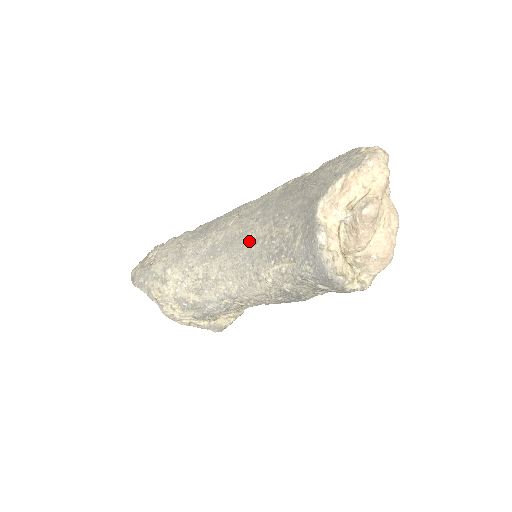
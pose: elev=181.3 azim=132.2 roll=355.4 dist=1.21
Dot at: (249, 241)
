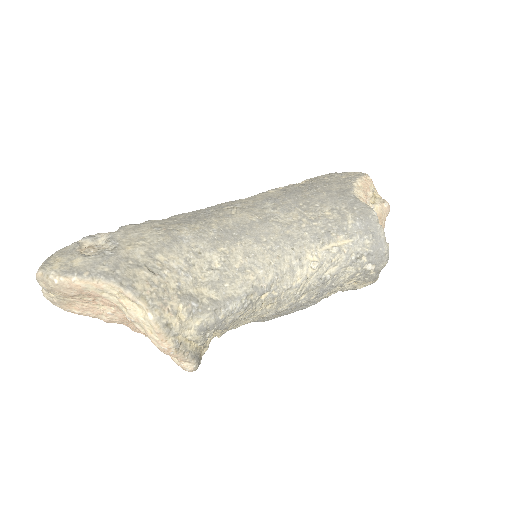
Dot at: (278, 225)
